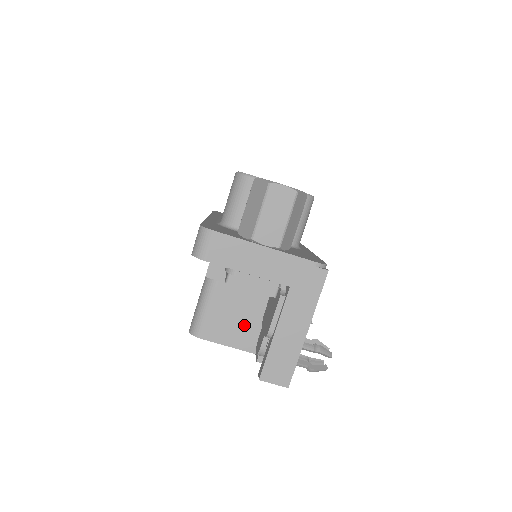
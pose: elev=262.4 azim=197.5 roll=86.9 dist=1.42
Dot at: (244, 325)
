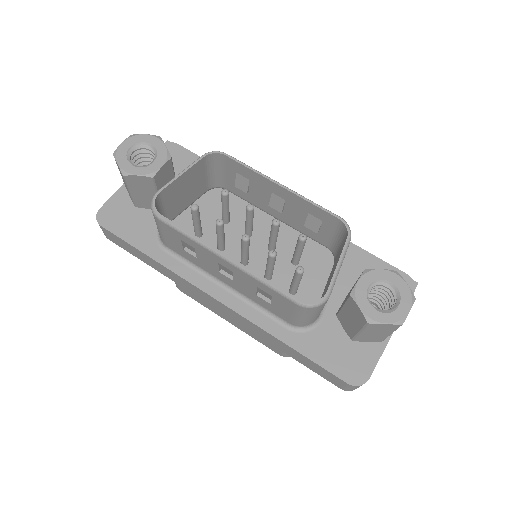
Dot at: occluded
